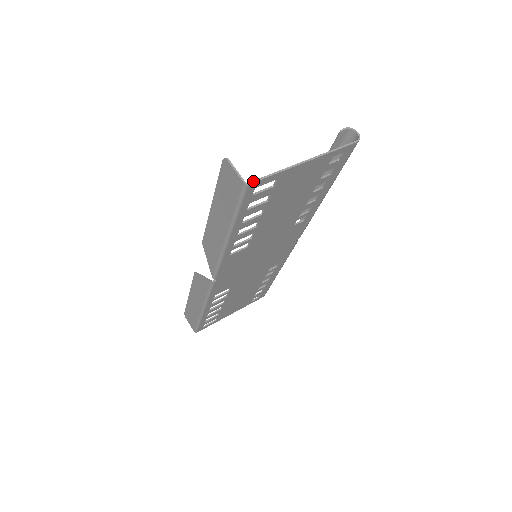
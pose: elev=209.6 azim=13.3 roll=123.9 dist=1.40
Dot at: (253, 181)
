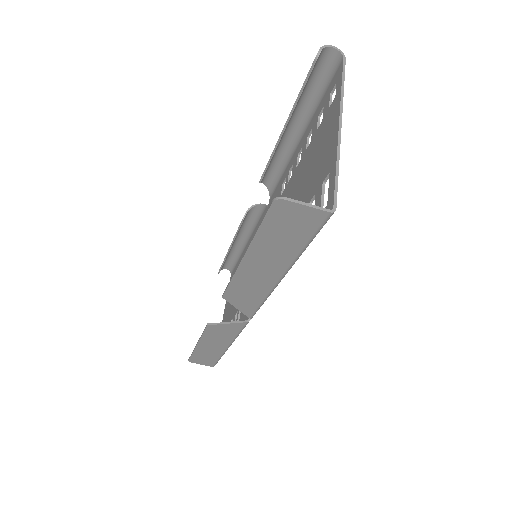
Dot at: (334, 201)
